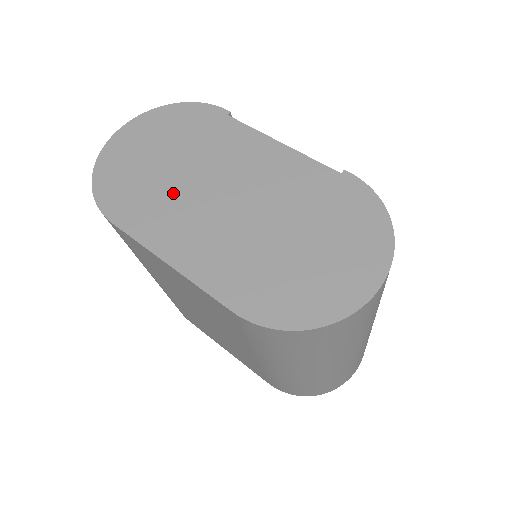
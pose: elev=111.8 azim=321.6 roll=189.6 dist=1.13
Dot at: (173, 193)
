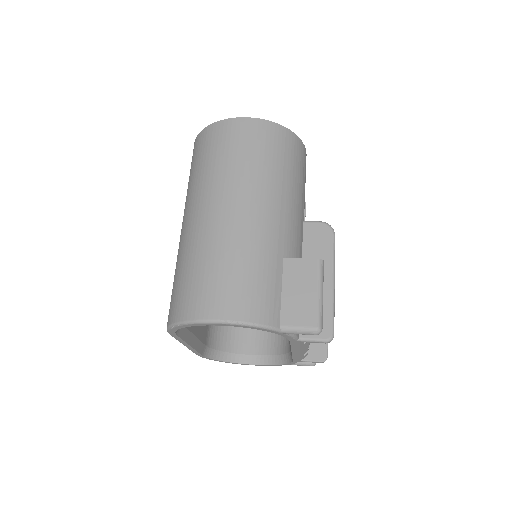
Dot at: occluded
